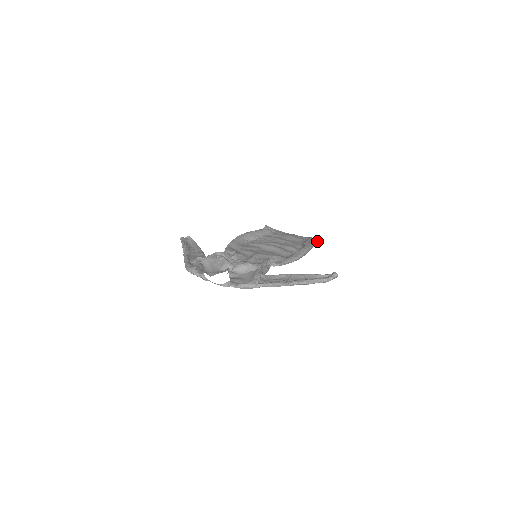
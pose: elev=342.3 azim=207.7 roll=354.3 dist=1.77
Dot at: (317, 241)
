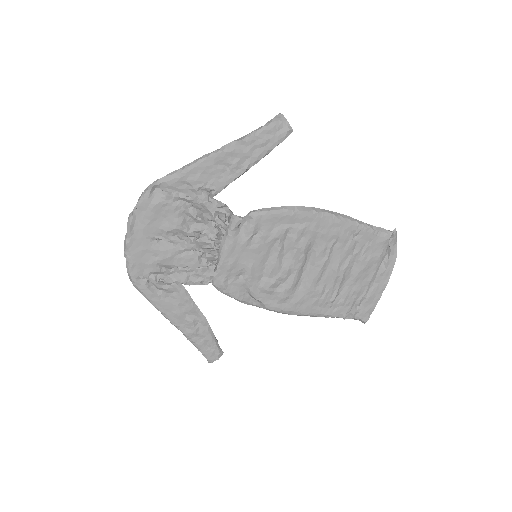
Dot at: (385, 230)
